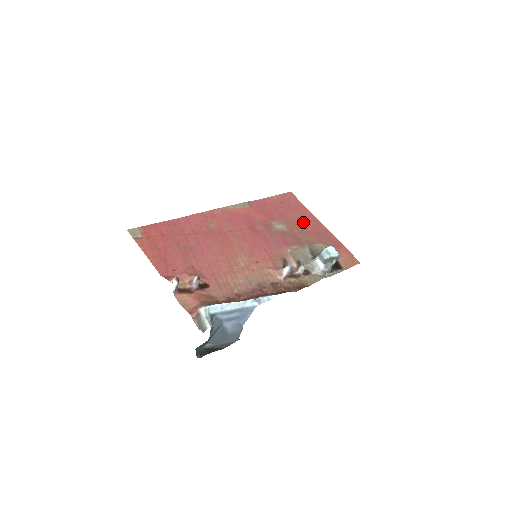
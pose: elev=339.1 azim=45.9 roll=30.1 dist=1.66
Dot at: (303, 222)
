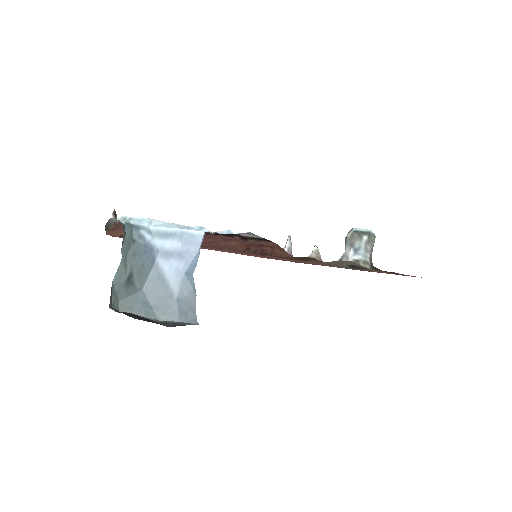
Dot at: (354, 269)
